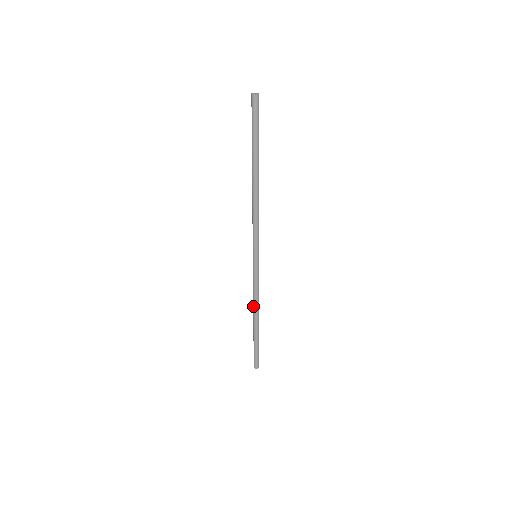
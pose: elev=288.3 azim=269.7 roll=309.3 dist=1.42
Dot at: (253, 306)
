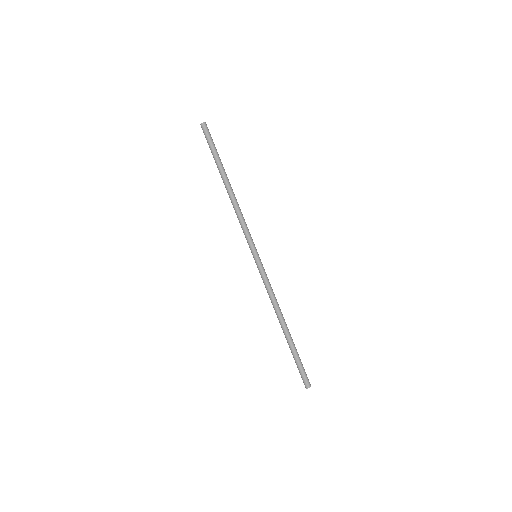
Dot at: occluded
